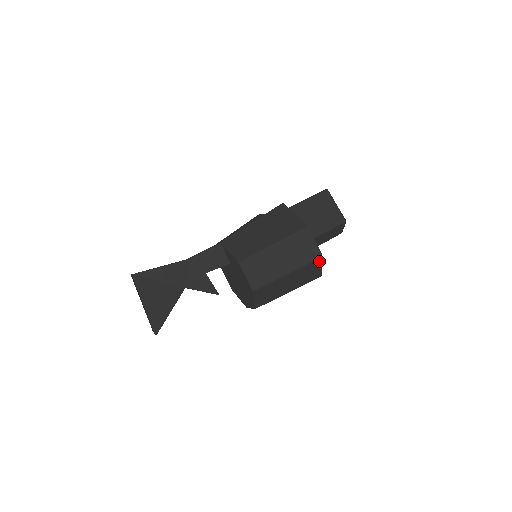
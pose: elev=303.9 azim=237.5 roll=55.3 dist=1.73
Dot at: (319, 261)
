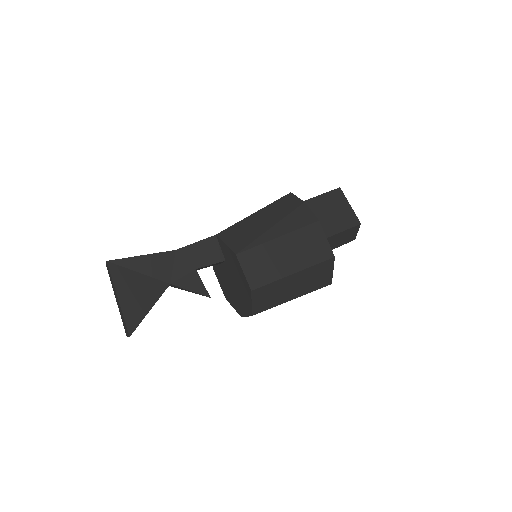
Dot at: (330, 263)
